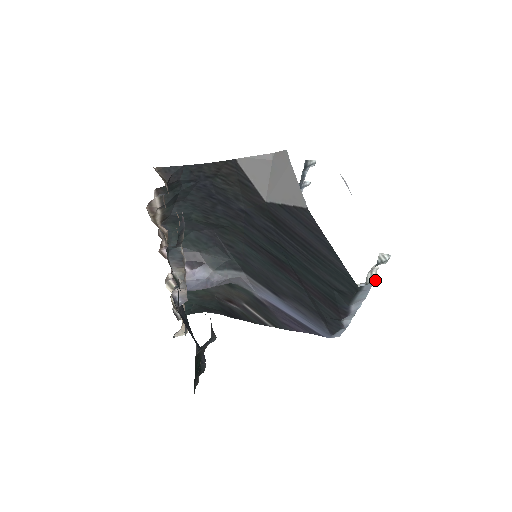
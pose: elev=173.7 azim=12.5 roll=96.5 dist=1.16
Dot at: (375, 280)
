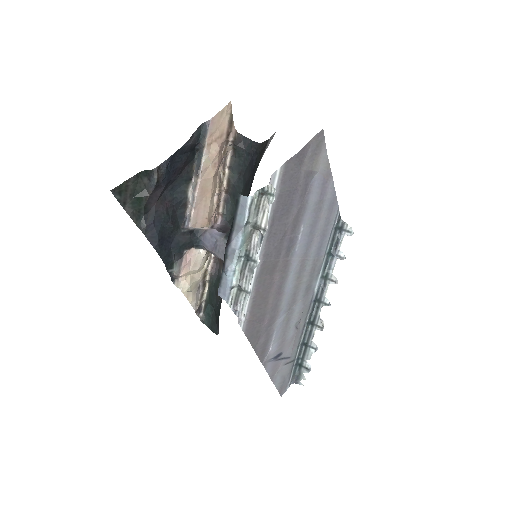
Dot at: (264, 228)
